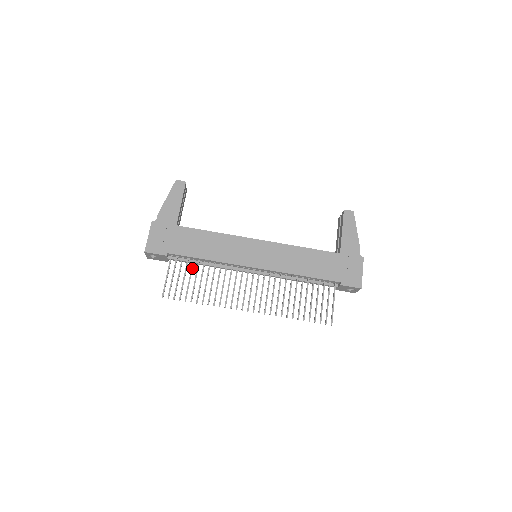
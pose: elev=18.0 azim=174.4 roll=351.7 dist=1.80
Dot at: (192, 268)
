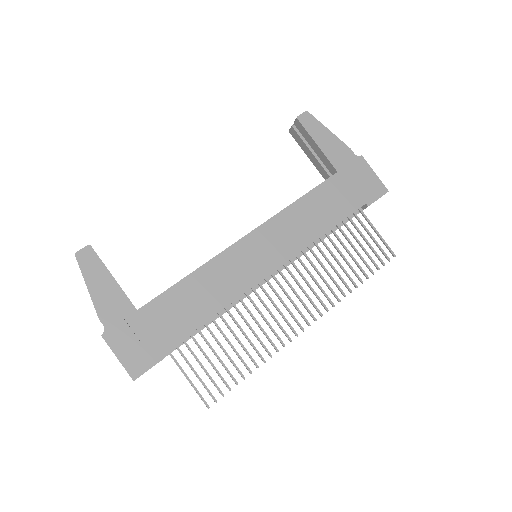
Dot at: (206, 341)
